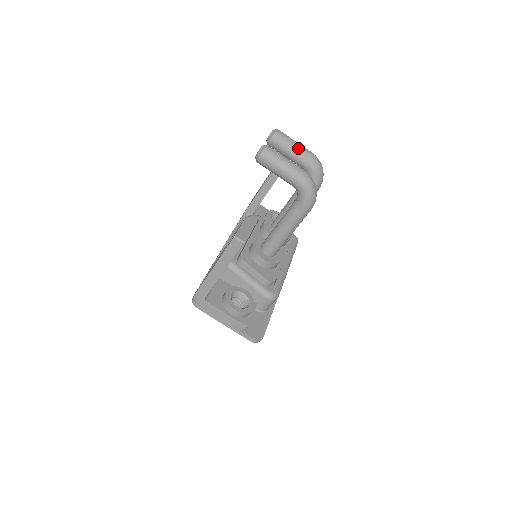
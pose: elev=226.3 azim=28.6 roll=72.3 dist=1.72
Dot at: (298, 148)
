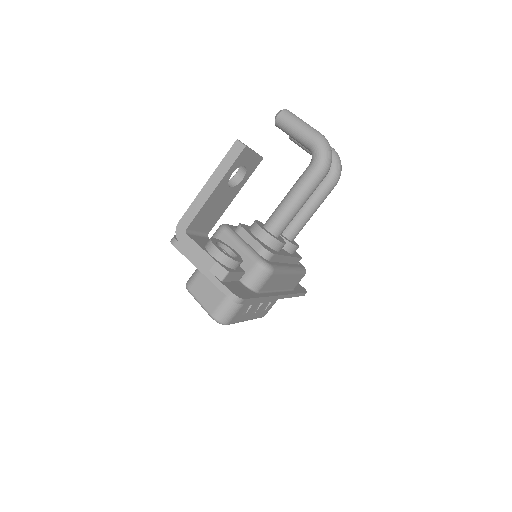
Dot at: occluded
